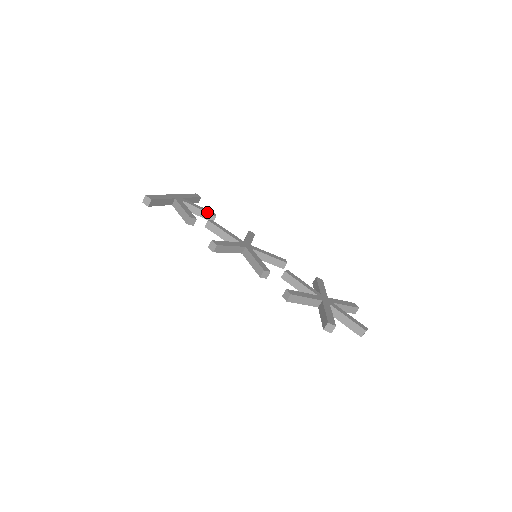
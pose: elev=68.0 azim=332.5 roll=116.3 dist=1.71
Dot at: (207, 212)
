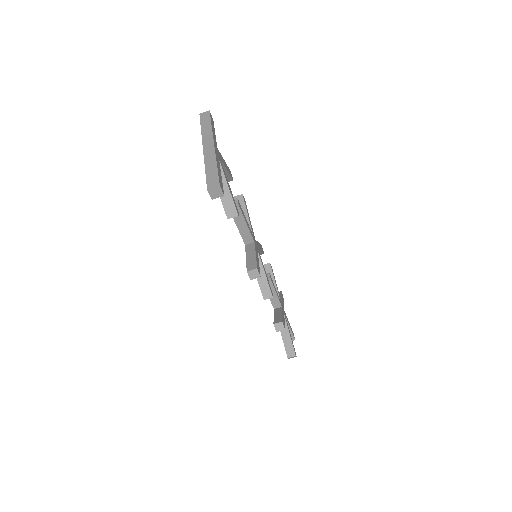
Dot at: (230, 175)
